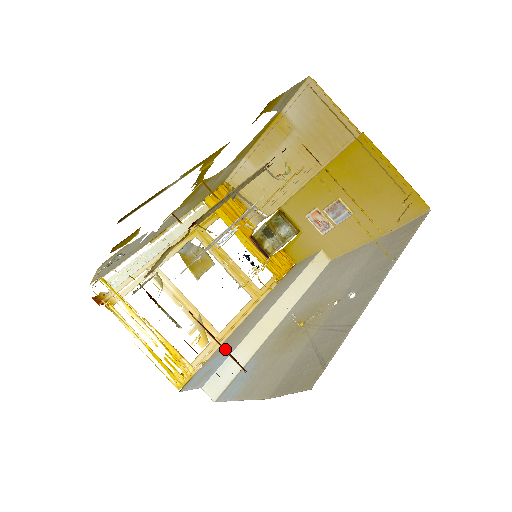
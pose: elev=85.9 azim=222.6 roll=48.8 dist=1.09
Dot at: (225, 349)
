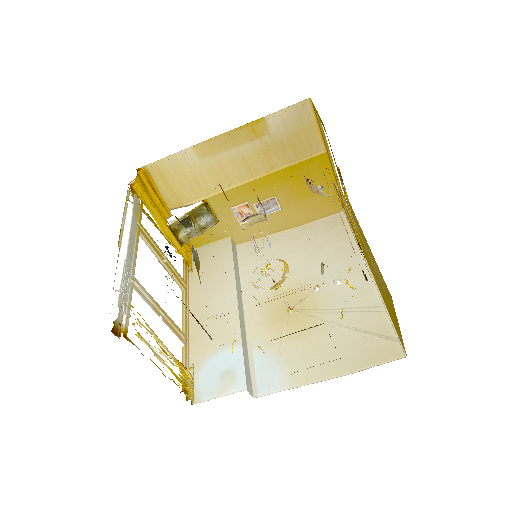
Dot at: (335, 347)
